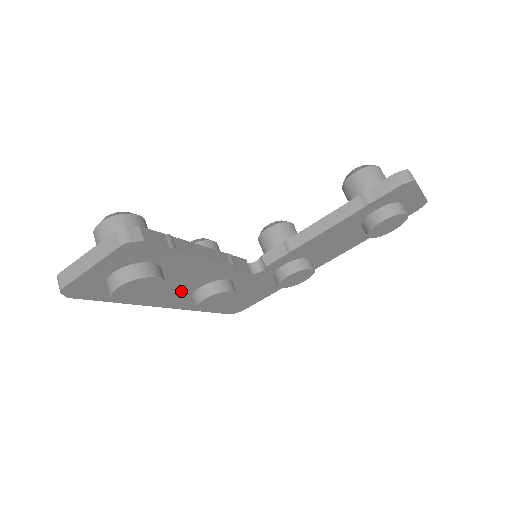
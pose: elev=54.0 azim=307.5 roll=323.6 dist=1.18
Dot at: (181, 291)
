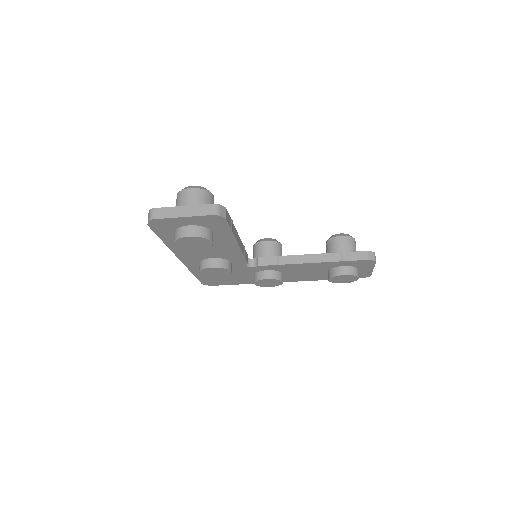
Dot at: (201, 254)
